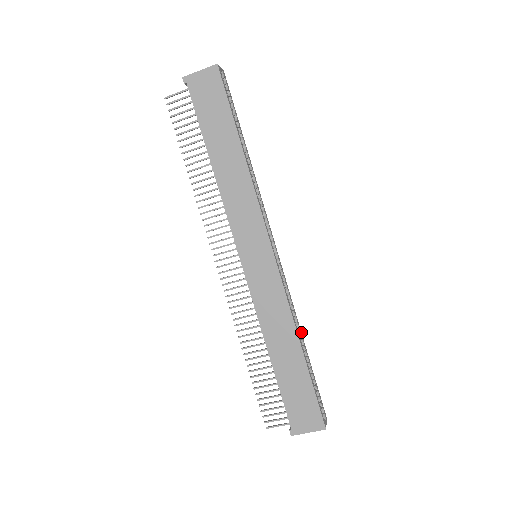
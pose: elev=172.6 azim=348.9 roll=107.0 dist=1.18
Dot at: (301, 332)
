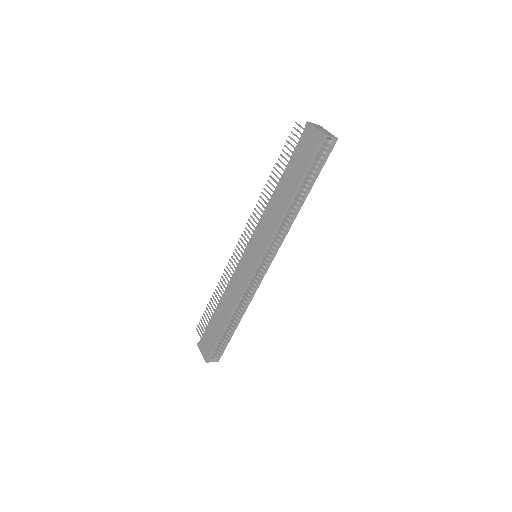
Dot at: occluded
